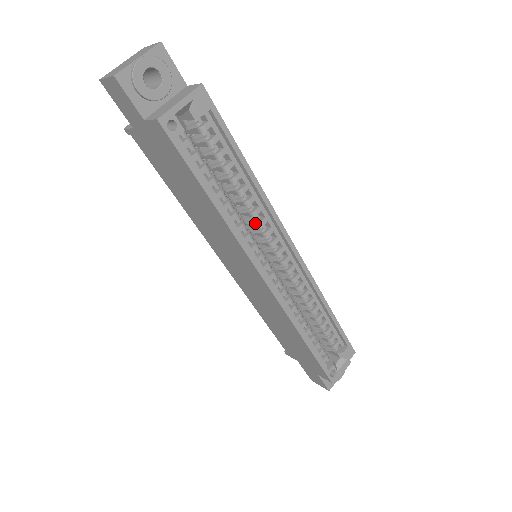
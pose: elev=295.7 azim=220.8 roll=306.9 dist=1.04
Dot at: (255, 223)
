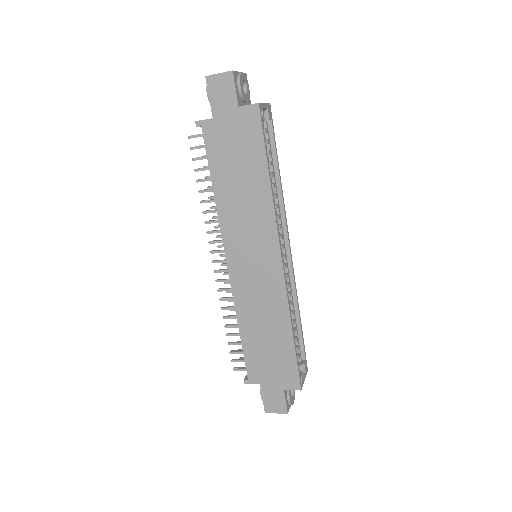
Dot at: occluded
